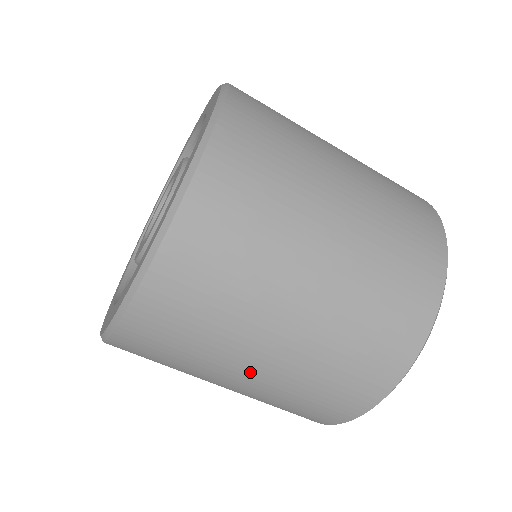
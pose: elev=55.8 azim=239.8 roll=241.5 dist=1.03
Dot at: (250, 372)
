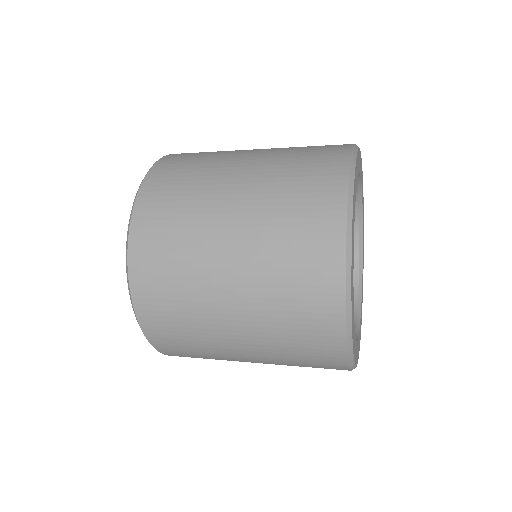
Dot at: occluded
